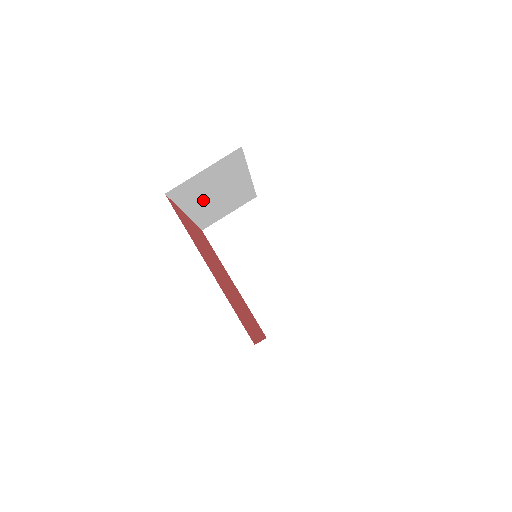
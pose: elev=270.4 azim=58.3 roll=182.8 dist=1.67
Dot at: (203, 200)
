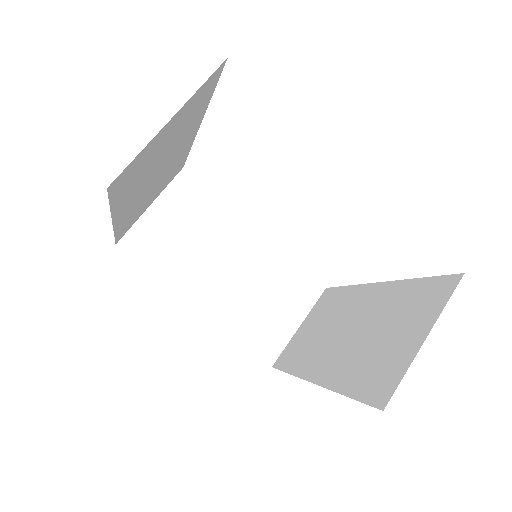
Dot at: (139, 188)
